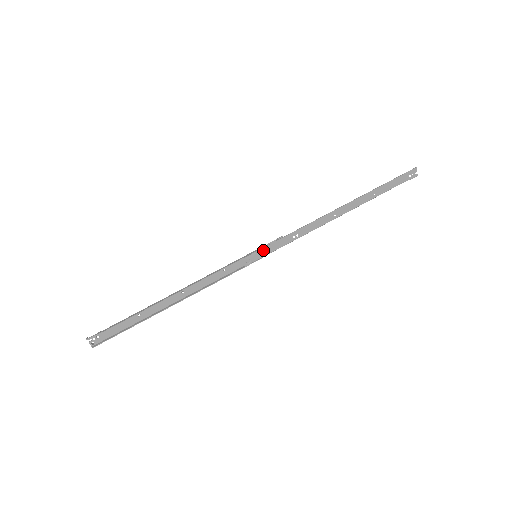
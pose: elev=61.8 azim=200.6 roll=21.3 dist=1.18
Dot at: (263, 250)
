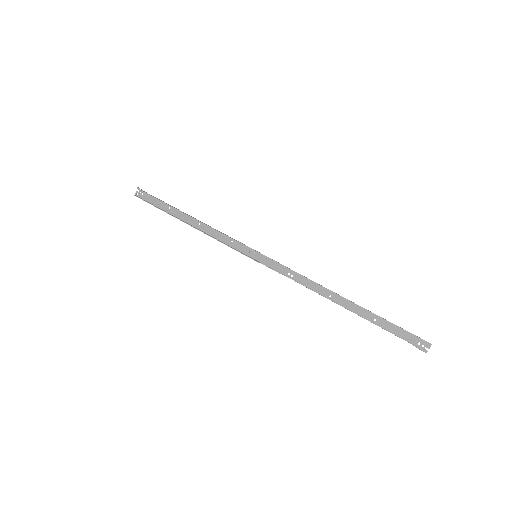
Dot at: (263, 257)
